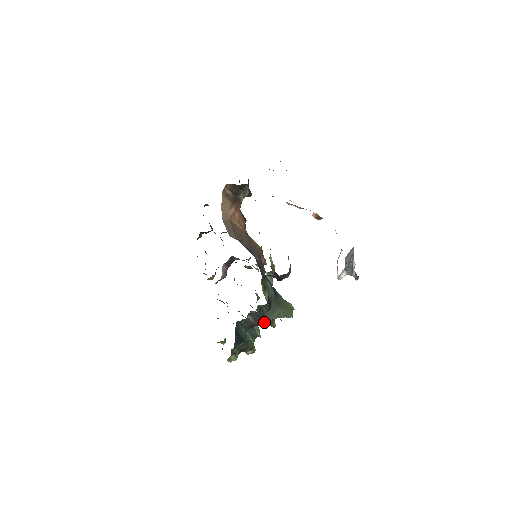
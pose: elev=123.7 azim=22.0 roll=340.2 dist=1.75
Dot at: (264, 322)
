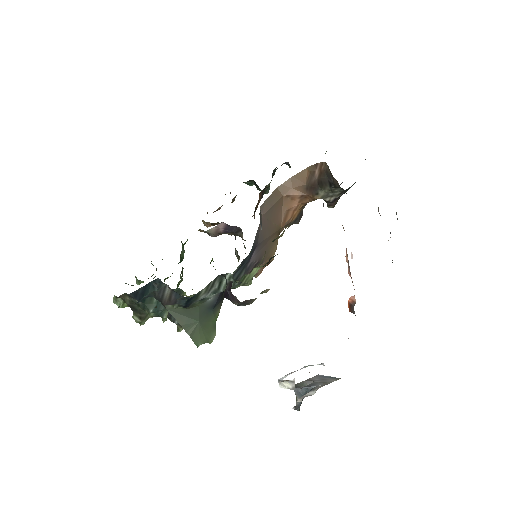
Dot at: occluded
